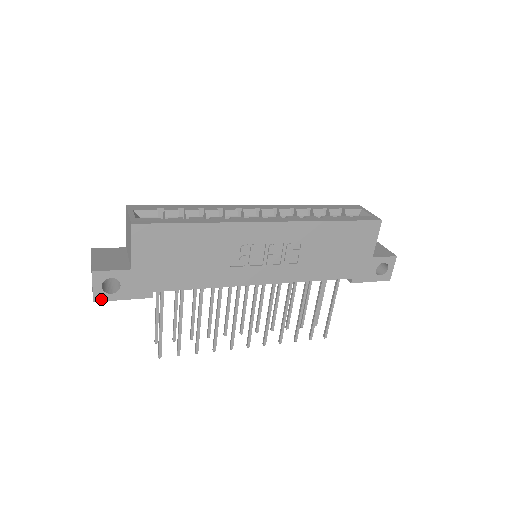
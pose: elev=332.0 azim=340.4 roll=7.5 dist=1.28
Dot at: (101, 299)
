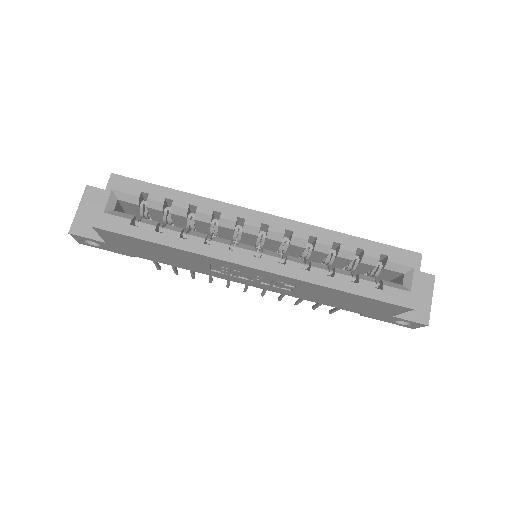
Dot at: (86, 244)
